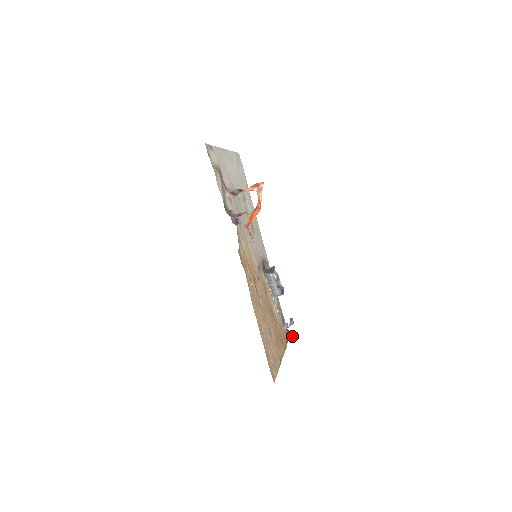
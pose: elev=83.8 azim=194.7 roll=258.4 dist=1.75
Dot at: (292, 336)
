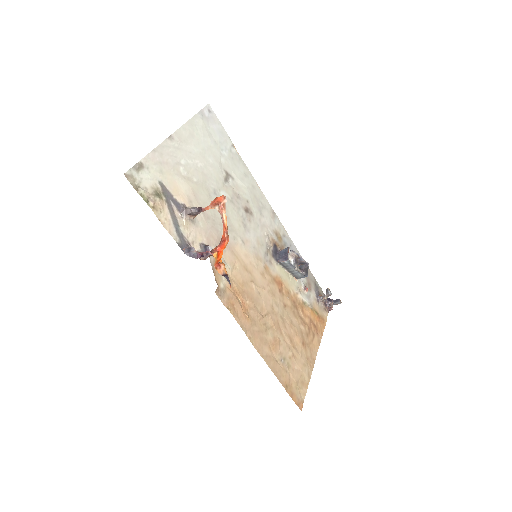
Dot at: (333, 304)
